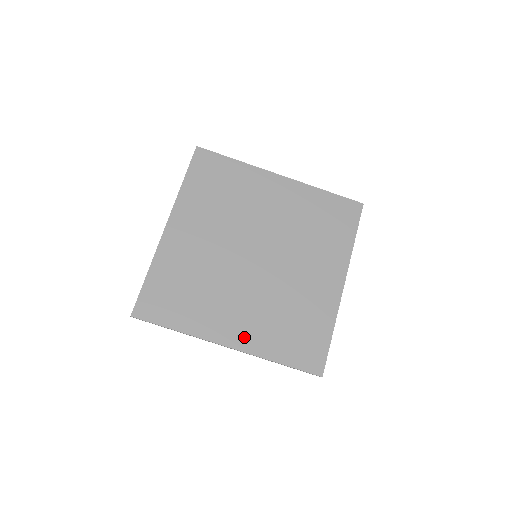
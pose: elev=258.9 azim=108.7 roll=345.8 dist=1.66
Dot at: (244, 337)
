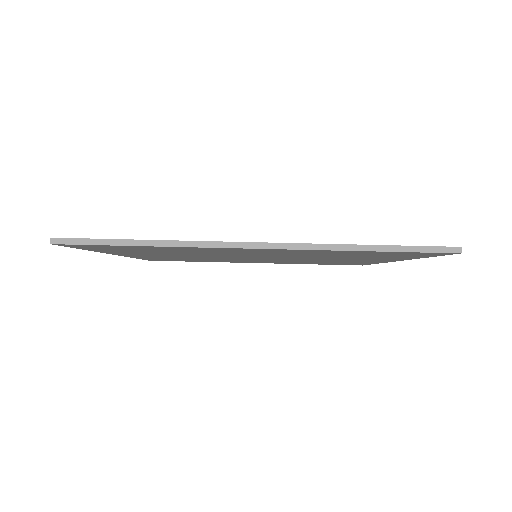
Dot at: occluded
